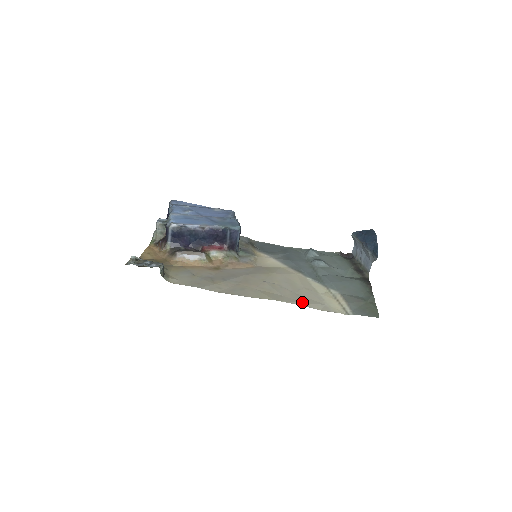
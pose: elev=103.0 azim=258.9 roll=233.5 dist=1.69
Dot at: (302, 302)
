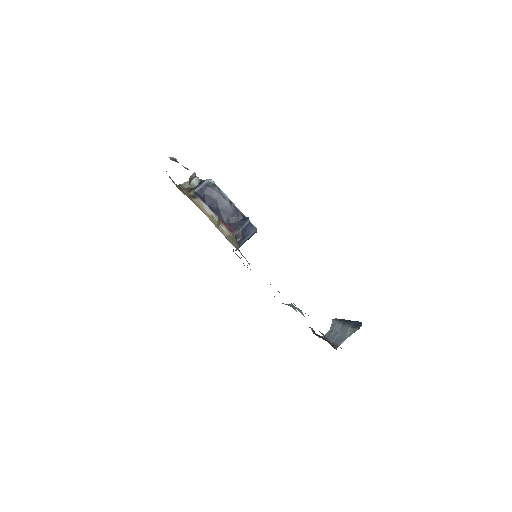
Dot at: occluded
